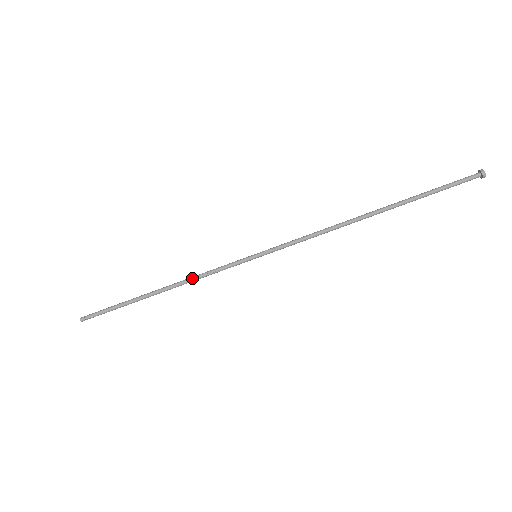
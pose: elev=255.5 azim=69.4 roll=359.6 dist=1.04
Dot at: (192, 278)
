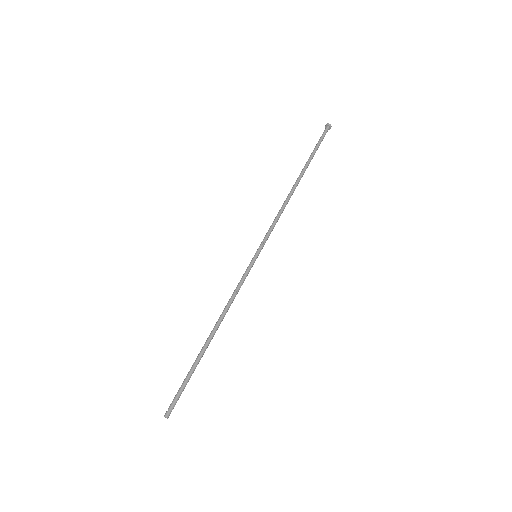
Dot at: (228, 305)
